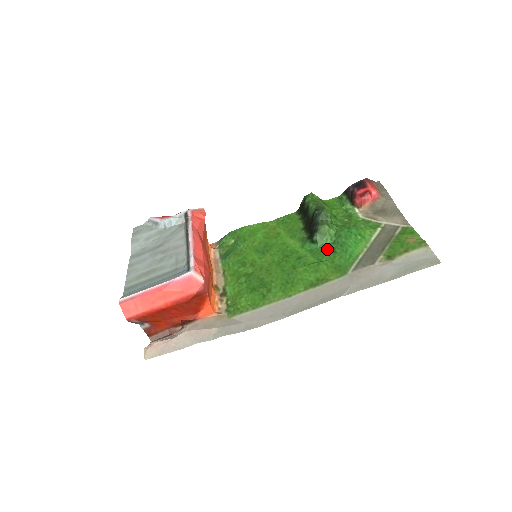
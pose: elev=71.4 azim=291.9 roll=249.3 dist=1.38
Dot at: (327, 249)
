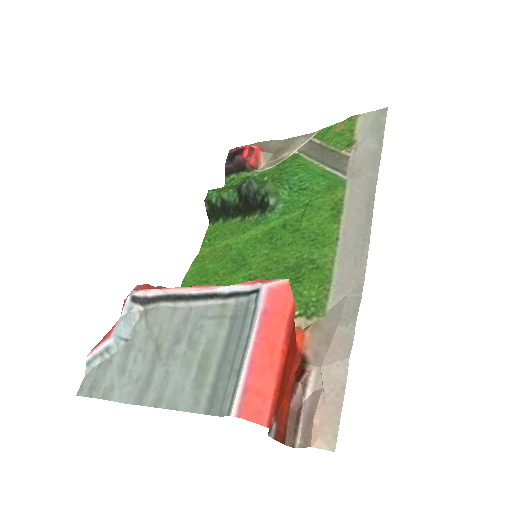
Dot at: (295, 196)
